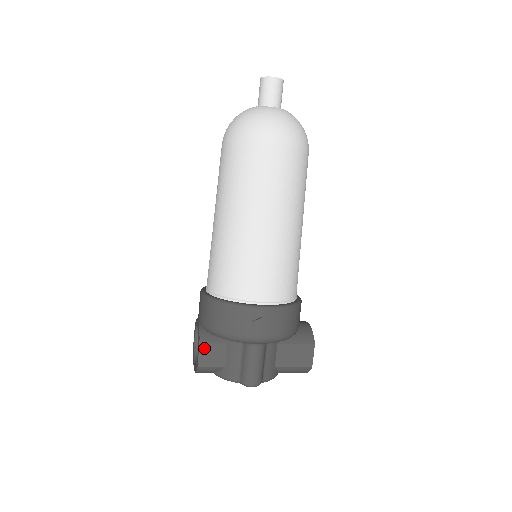
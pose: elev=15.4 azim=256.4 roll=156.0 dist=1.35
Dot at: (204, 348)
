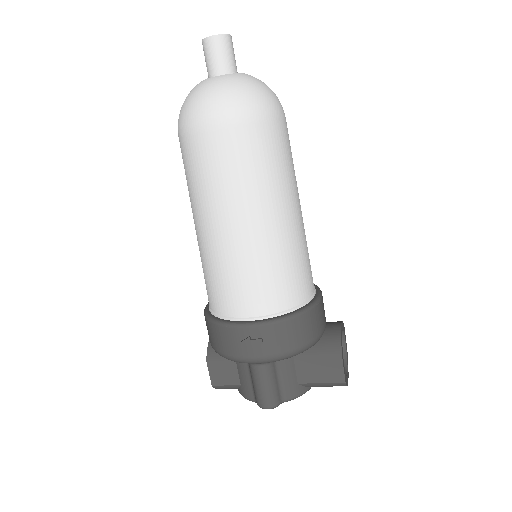
Dot at: (213, 367)
